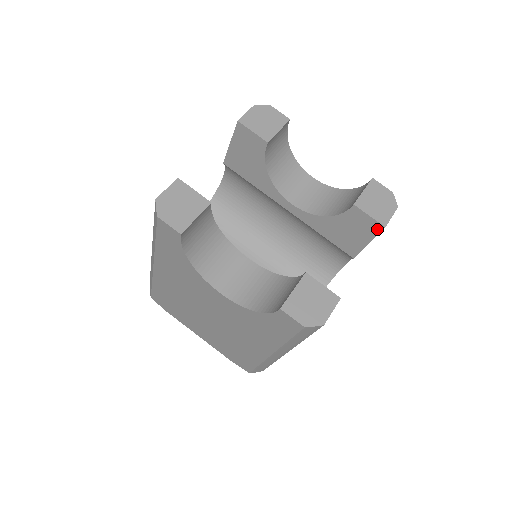
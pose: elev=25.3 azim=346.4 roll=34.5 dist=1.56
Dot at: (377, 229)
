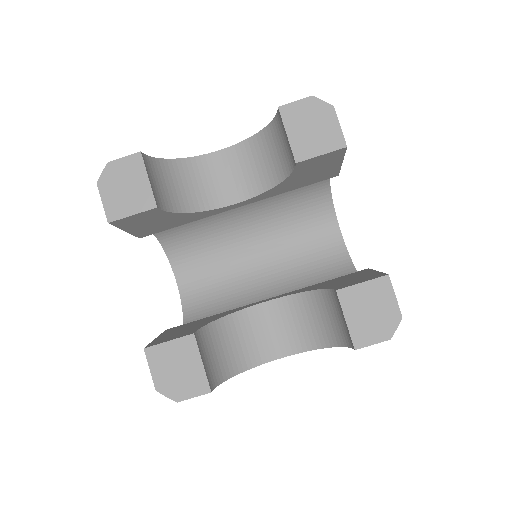
Dot at: (340, 153)
